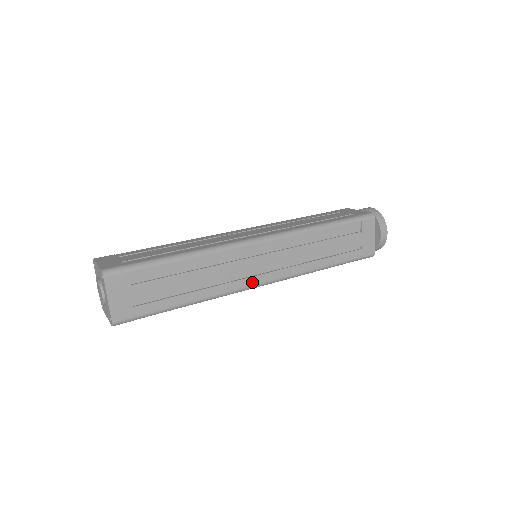
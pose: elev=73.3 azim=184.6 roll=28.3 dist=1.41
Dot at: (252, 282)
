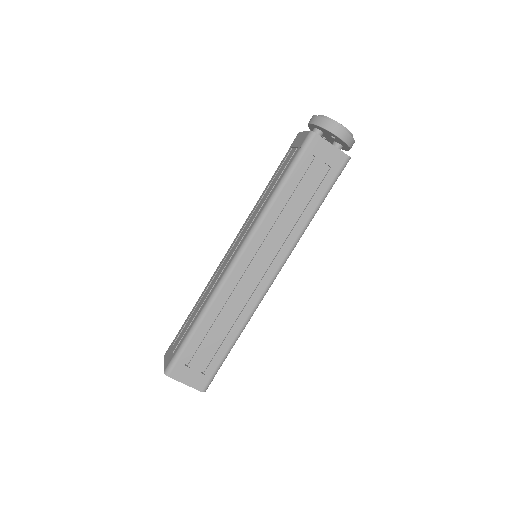
Dot at: (264, 285)
